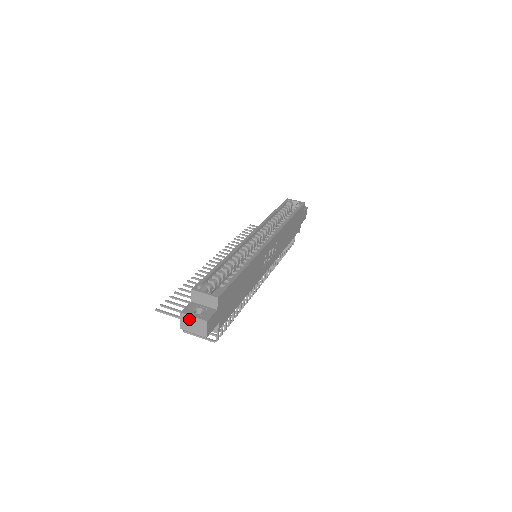
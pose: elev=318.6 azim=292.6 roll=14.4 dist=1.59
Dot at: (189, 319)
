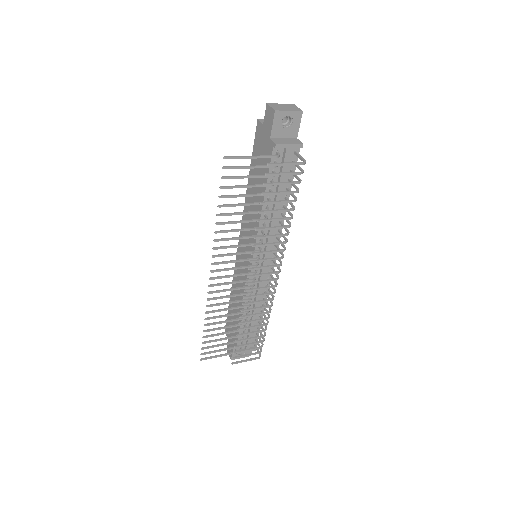
Dot at: (278, 105)
